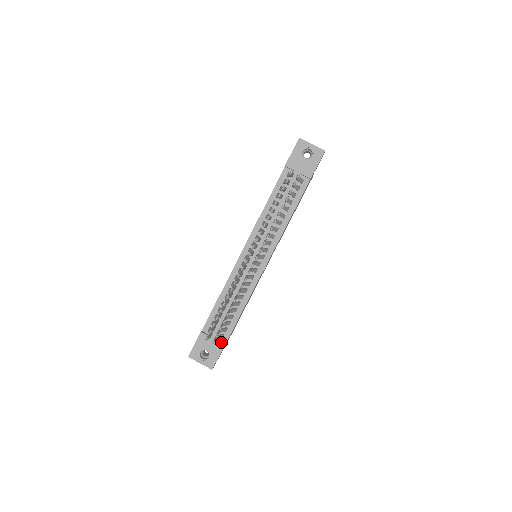
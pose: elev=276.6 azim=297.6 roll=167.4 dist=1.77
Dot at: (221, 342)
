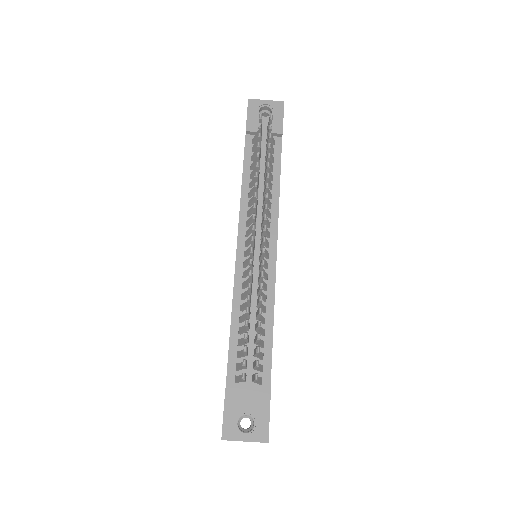
Dot at: (263, 390)
